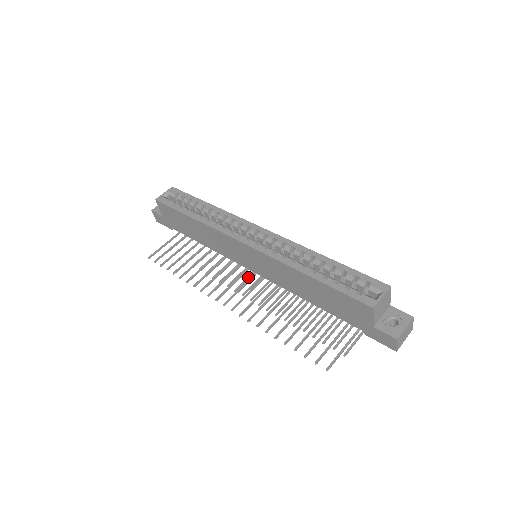
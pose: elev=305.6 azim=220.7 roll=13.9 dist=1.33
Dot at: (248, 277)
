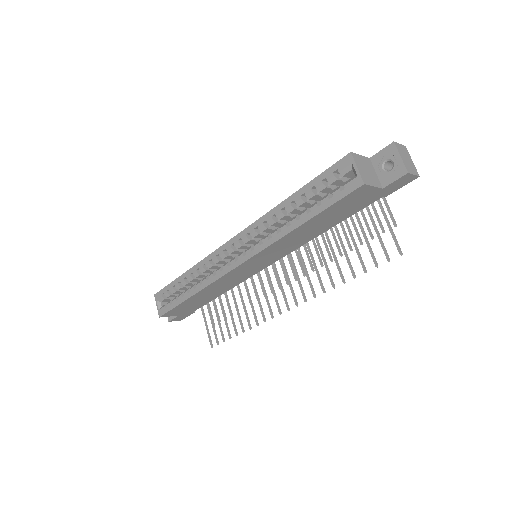
Dot at: (273, 269)
